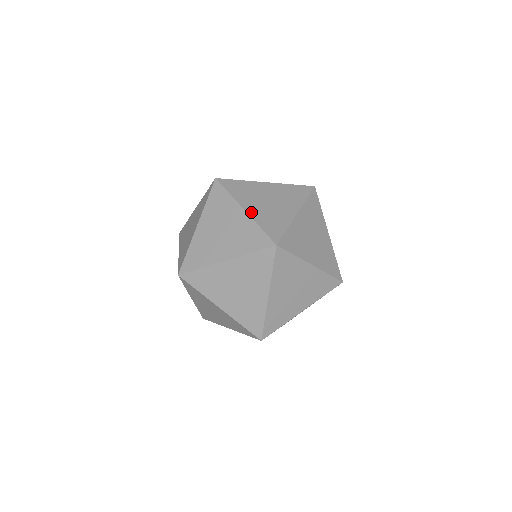
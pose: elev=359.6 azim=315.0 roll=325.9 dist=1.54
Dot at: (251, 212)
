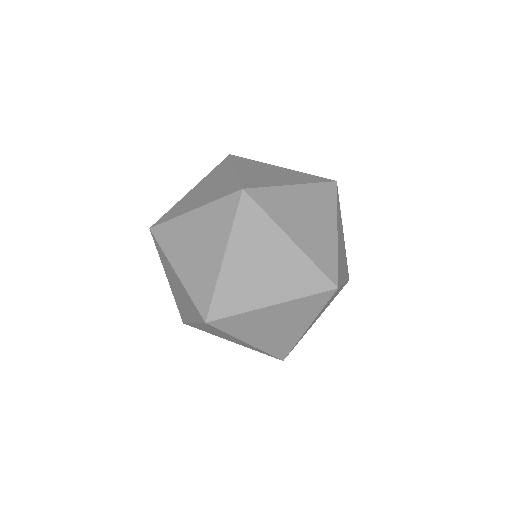
Dot at: (199, 205)
